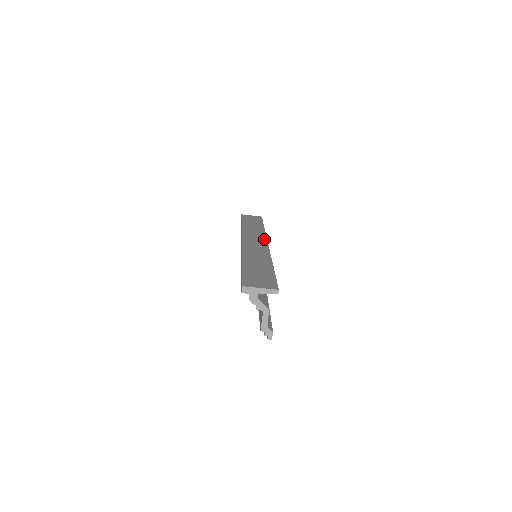
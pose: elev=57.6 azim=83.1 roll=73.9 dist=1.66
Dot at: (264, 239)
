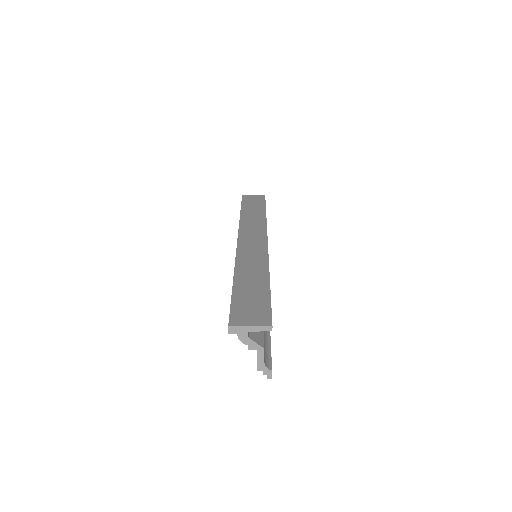
Dot at: (264, 235)
